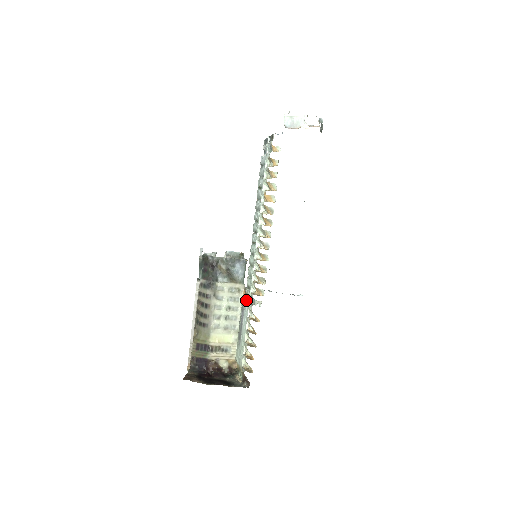
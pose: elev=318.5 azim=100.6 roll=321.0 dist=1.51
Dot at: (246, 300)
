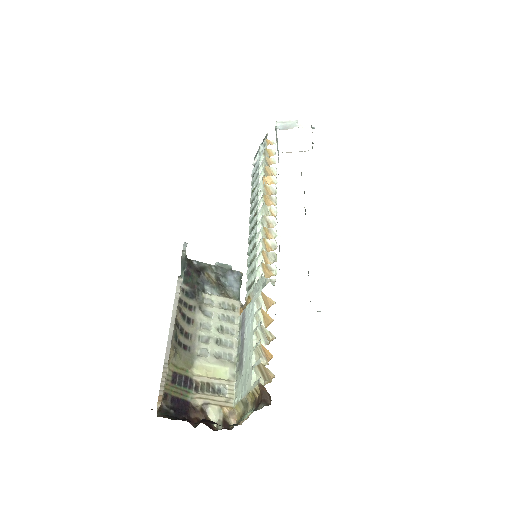
Dot at: (248, 304)
